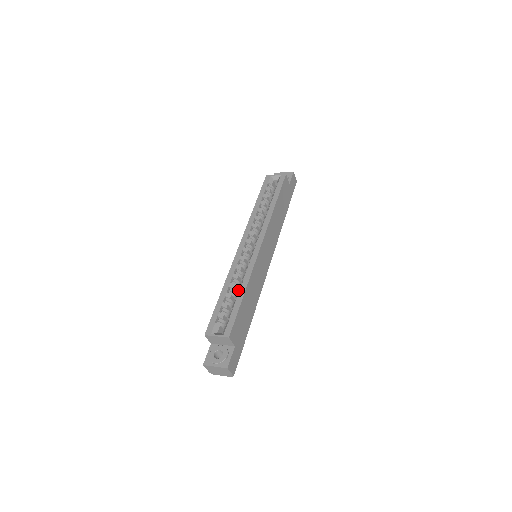
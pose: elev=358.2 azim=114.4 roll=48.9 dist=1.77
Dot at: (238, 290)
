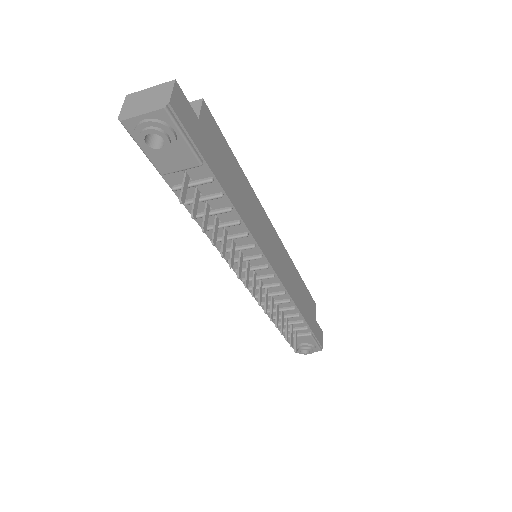
Dot at: occluded
